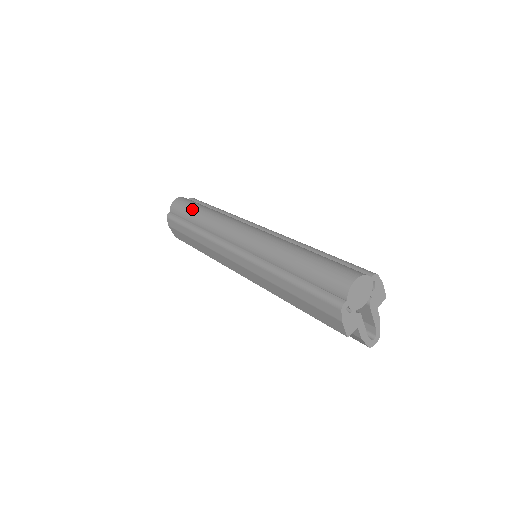
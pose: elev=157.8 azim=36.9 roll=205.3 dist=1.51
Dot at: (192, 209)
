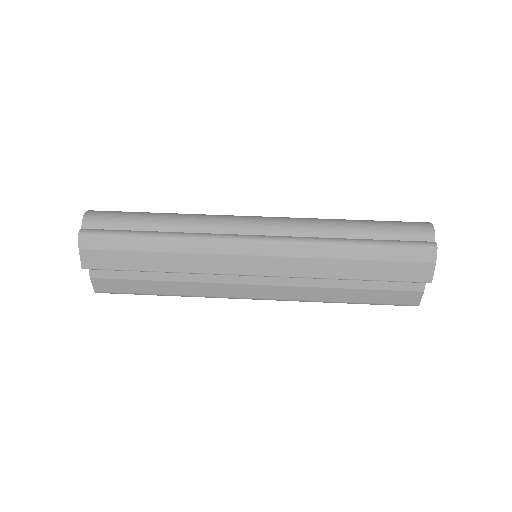
Dot at: (140, 214)
